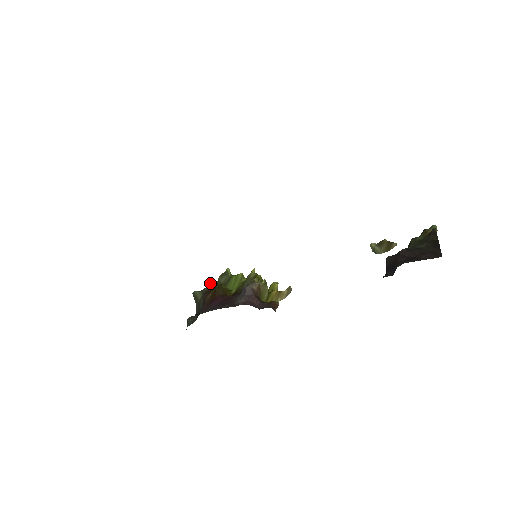
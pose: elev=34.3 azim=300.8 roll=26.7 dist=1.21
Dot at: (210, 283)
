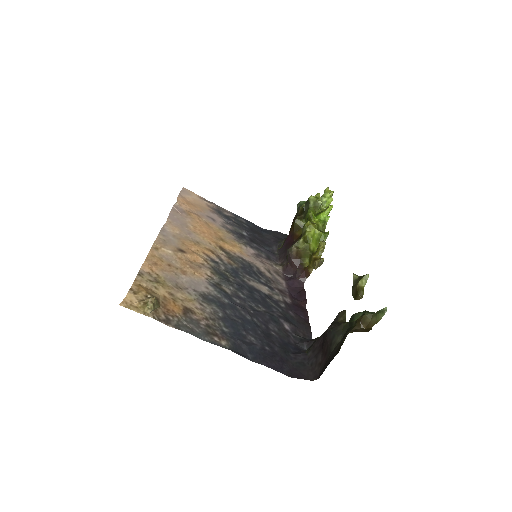
Dot at: occluded
